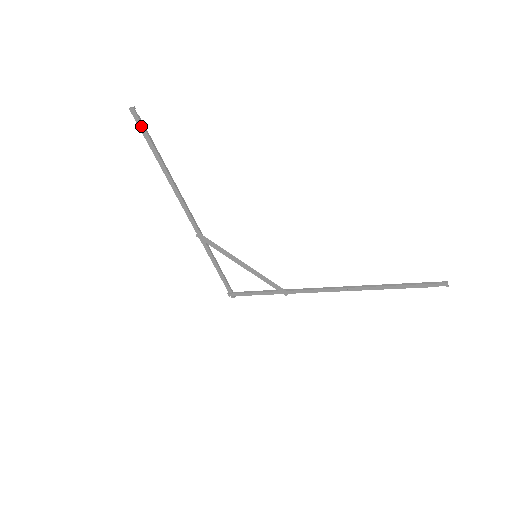
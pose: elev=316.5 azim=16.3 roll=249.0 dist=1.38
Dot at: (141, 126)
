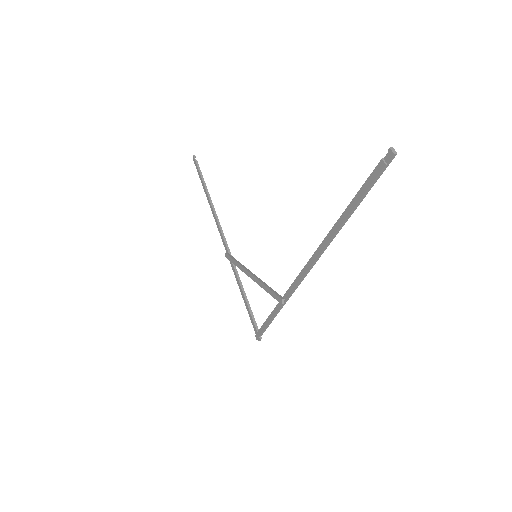
Dot at: (197, 167)
